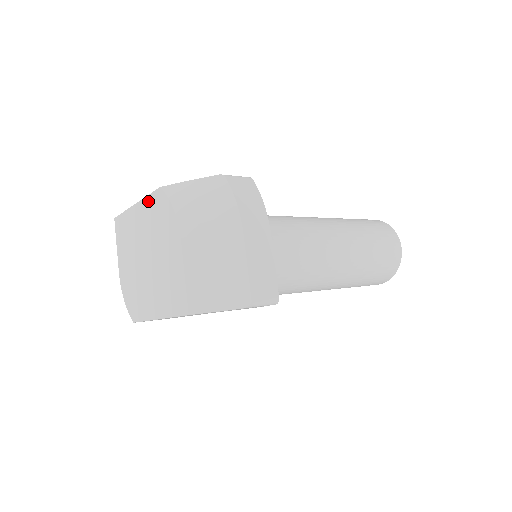
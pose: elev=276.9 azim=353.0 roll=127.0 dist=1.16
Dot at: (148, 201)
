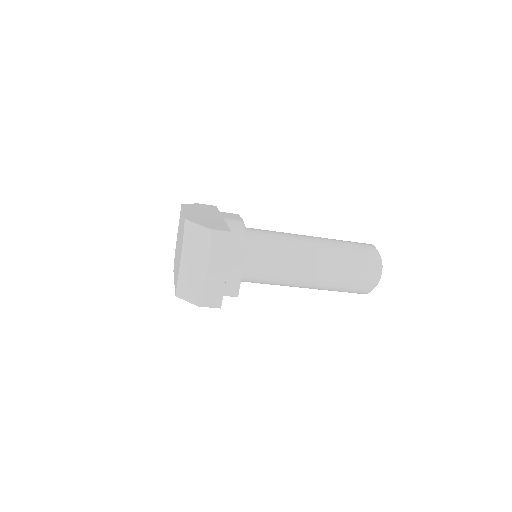
Dot at: (183, 218)
